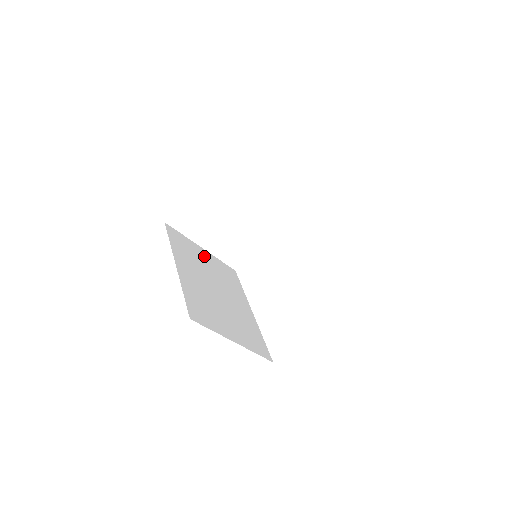
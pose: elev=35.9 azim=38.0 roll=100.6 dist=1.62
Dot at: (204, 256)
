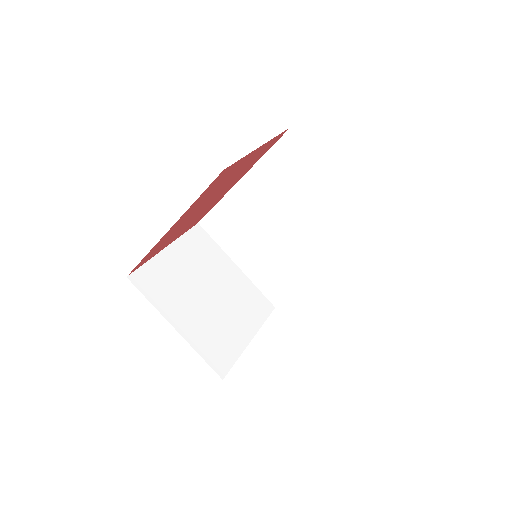
Dot at: occluded
